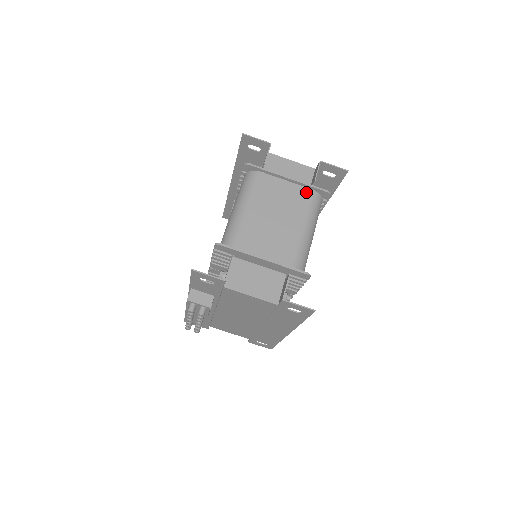
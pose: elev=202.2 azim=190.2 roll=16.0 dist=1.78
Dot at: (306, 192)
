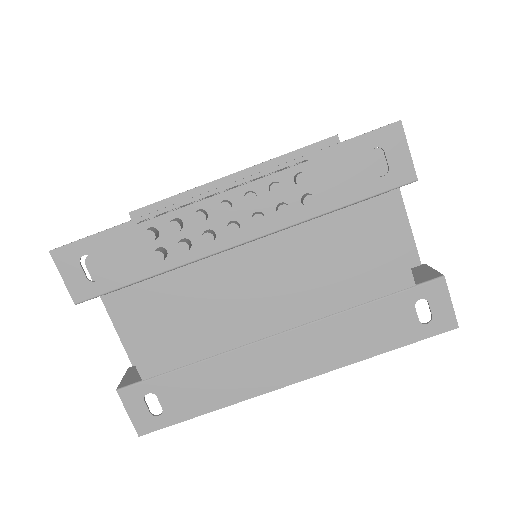
Dot at: occluded
